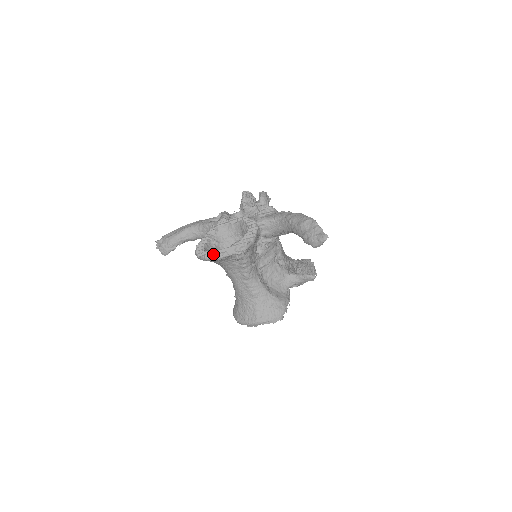
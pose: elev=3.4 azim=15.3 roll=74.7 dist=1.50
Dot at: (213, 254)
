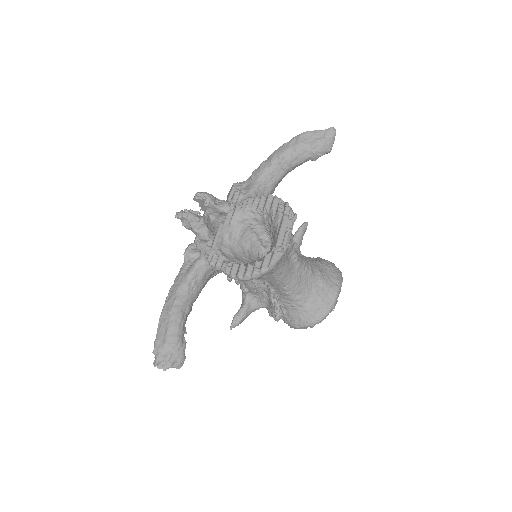
Dot at: (280, 245)
